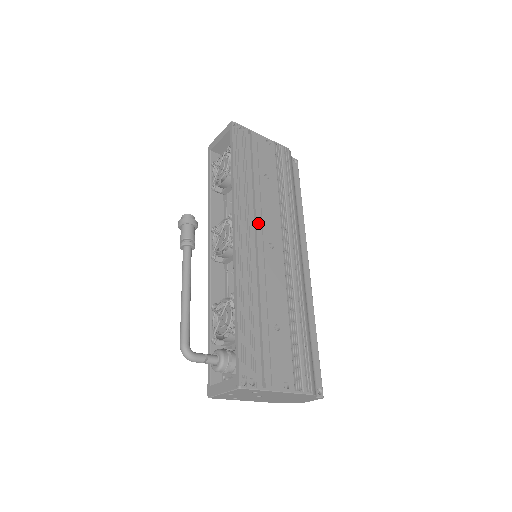
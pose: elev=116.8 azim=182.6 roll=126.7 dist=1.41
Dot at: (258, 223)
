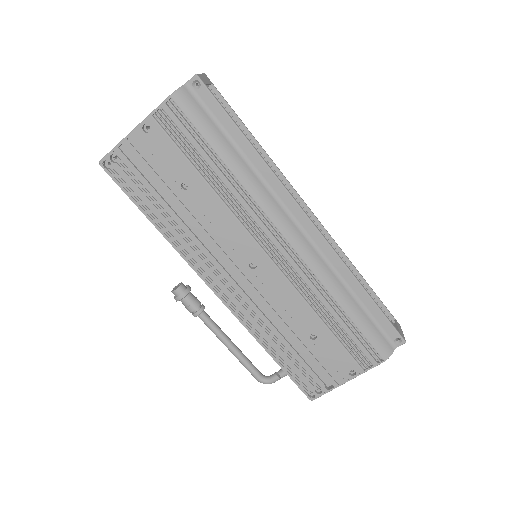
Dot at: (222, 256)
